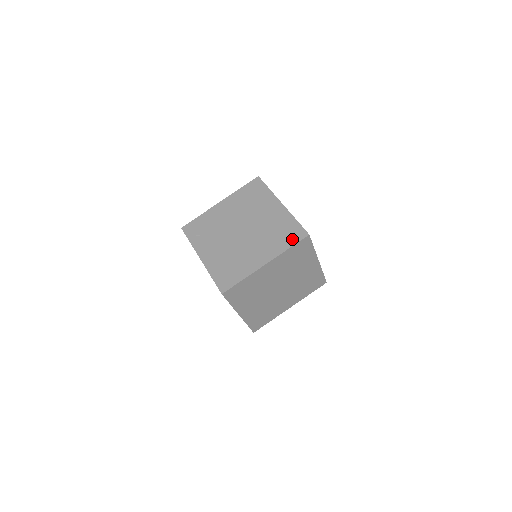
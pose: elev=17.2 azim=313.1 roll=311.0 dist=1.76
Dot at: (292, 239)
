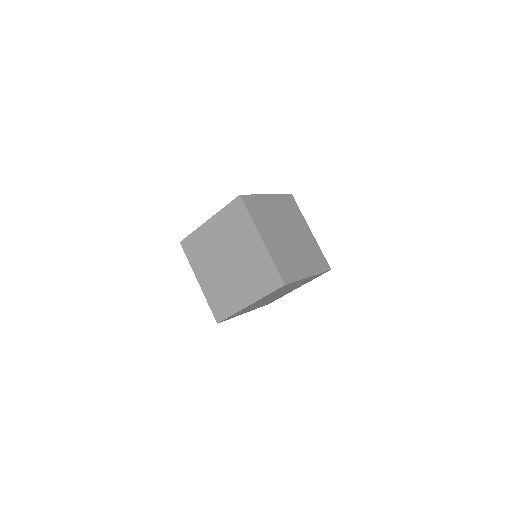
Dot at: (270, 286)
